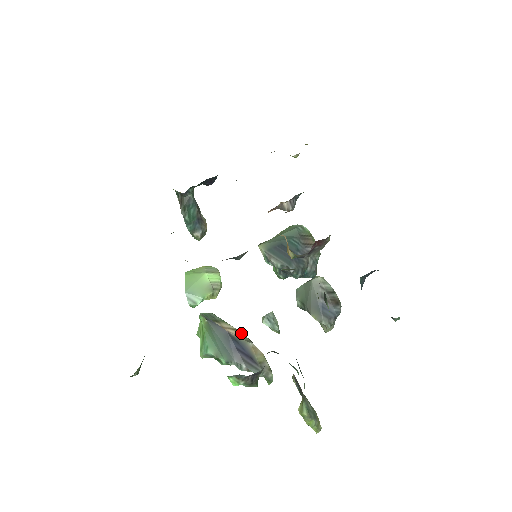
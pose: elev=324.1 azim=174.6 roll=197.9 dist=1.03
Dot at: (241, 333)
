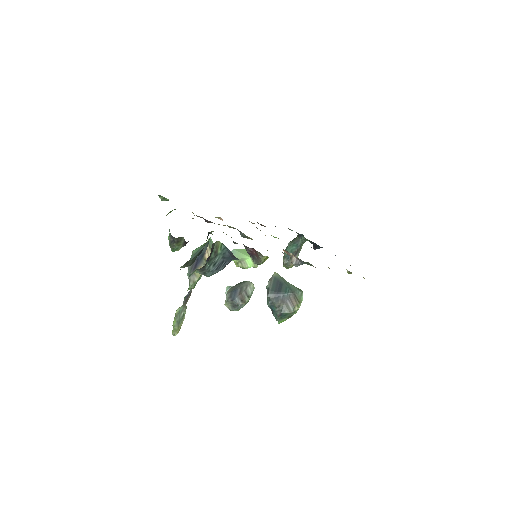
Dot at: occluded
